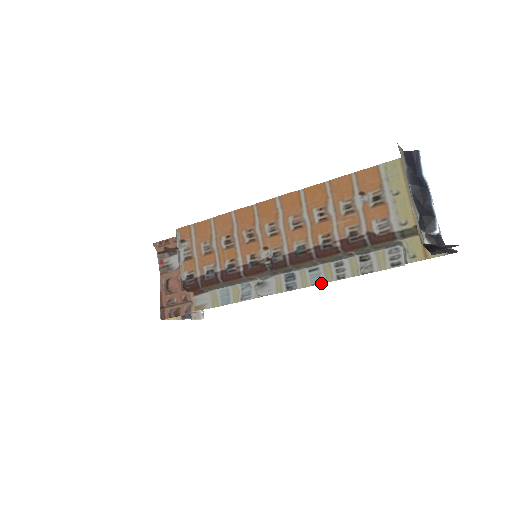
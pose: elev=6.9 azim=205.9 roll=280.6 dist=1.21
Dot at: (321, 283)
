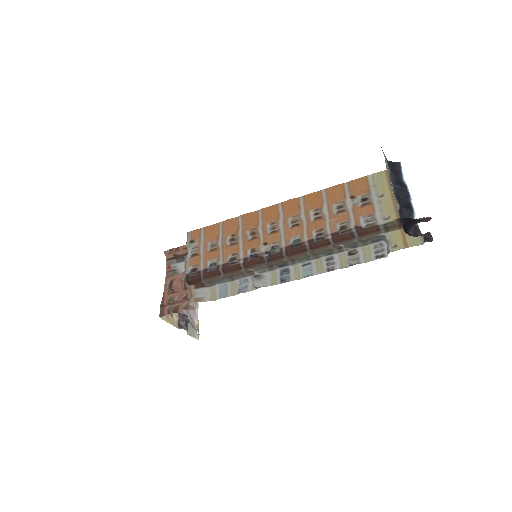
Dot at: (312, 275)
